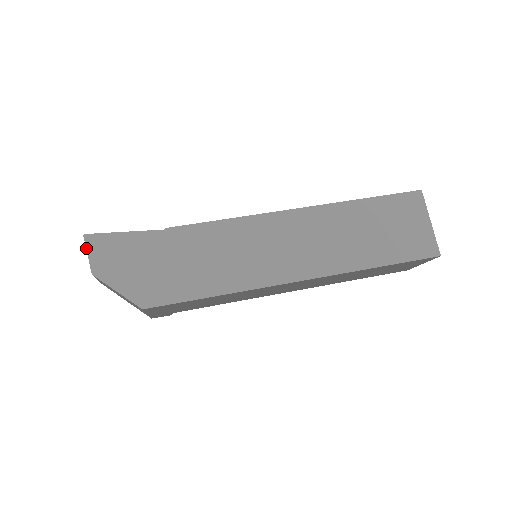
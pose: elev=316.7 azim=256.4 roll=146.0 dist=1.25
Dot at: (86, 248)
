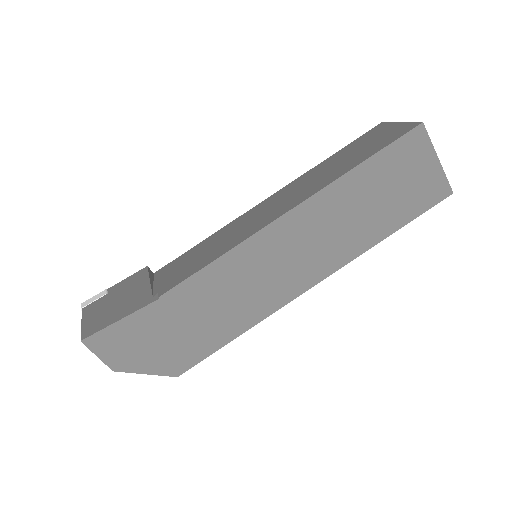
Dot at: (92, 352)
